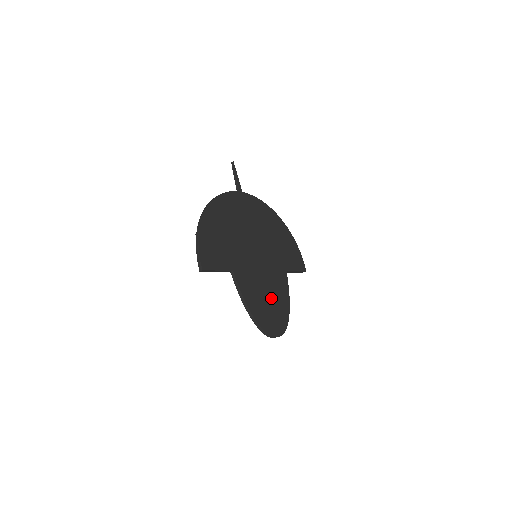
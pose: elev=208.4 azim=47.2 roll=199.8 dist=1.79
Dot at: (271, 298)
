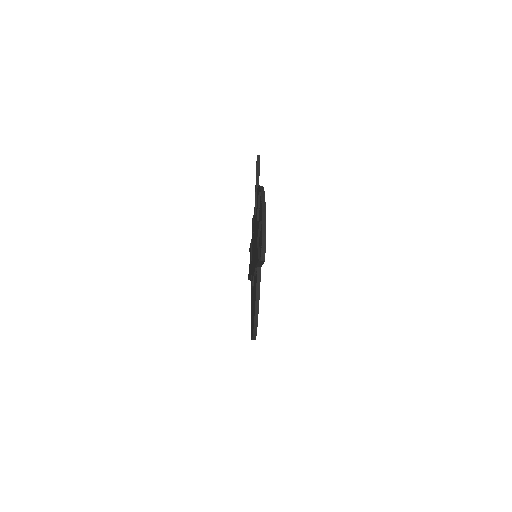
Dot at: occluded
